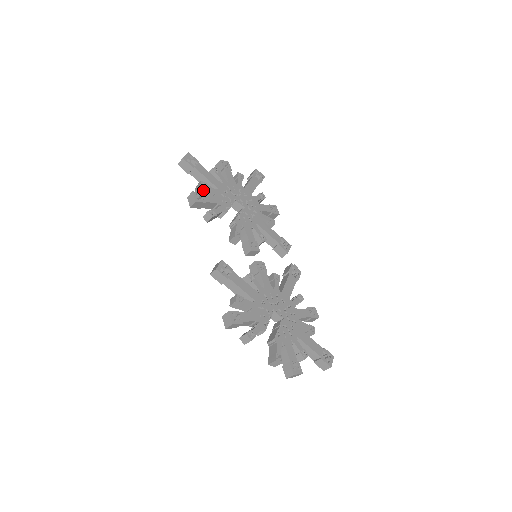
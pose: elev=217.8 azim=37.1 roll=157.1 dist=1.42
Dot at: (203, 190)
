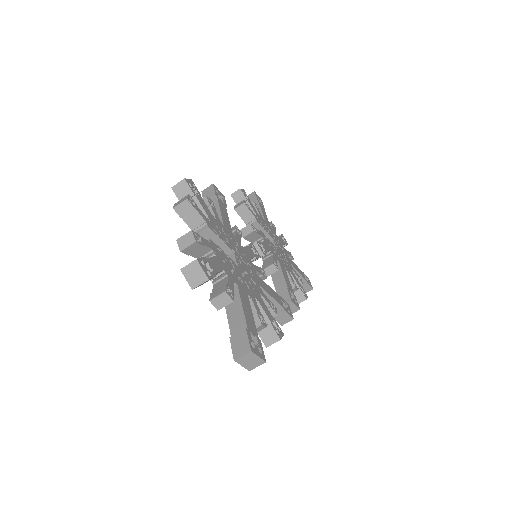
Dot at: occluded
